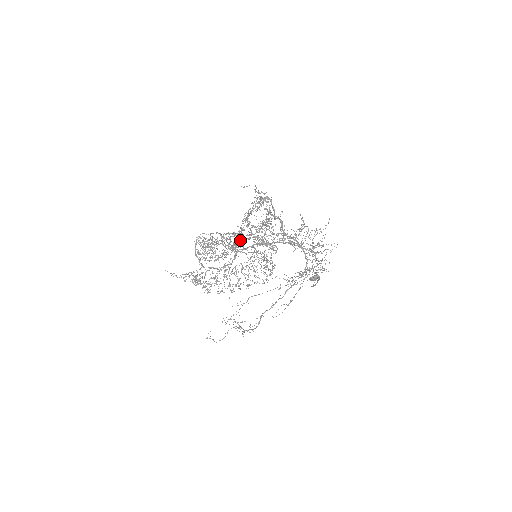
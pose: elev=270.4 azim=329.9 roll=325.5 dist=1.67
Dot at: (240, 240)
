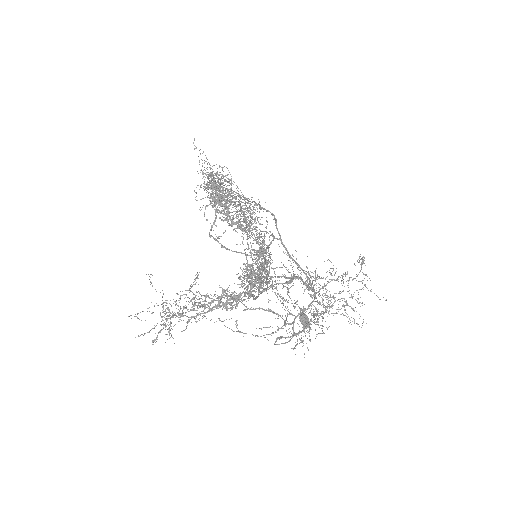
Dot at: (180, 295)
